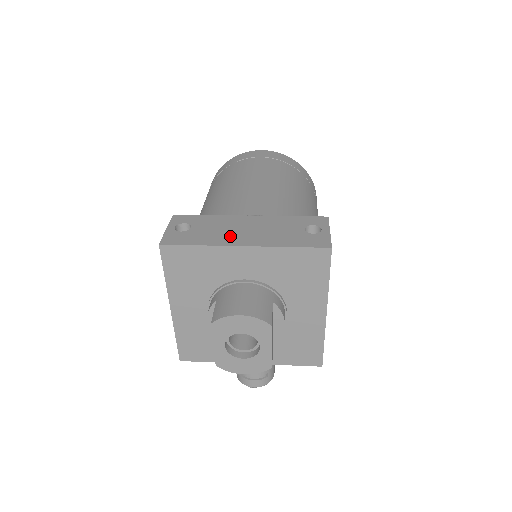
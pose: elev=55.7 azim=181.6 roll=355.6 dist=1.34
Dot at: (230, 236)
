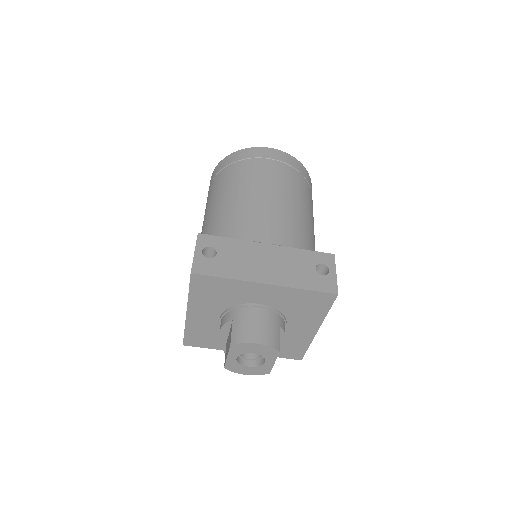
Dot at: (253, 269)
